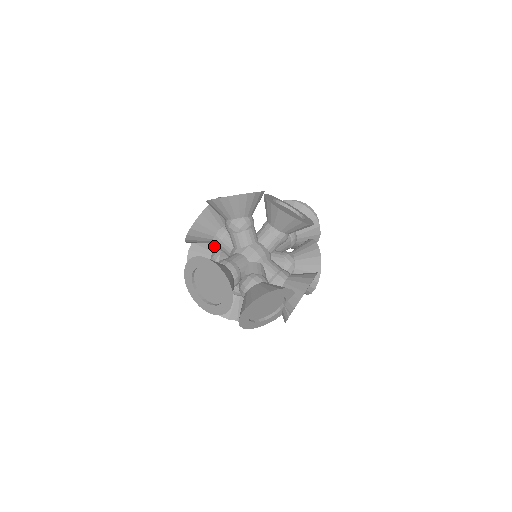
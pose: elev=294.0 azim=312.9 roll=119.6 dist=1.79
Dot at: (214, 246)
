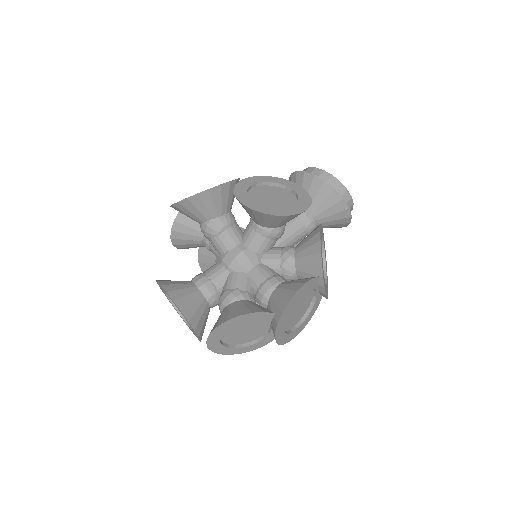
Dot at: occluded
